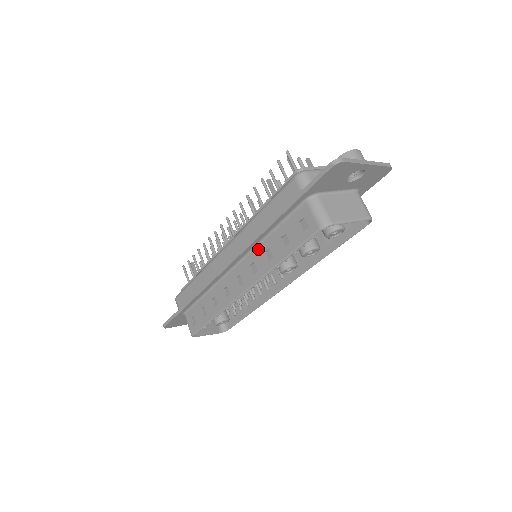
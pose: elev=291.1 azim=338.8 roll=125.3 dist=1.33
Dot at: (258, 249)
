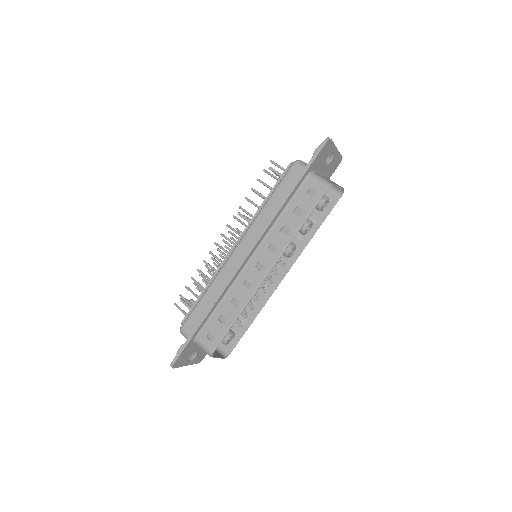
Dot at: (272, 231)
